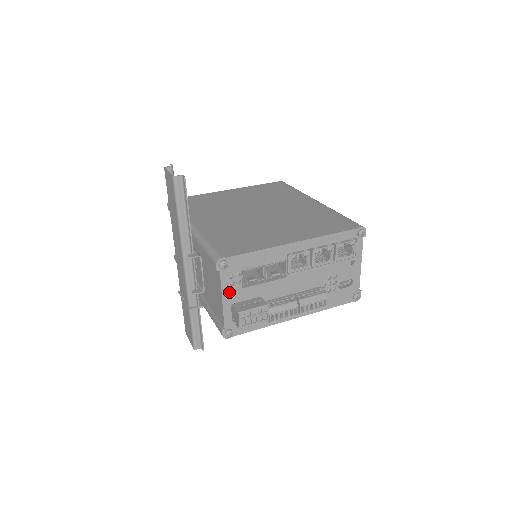
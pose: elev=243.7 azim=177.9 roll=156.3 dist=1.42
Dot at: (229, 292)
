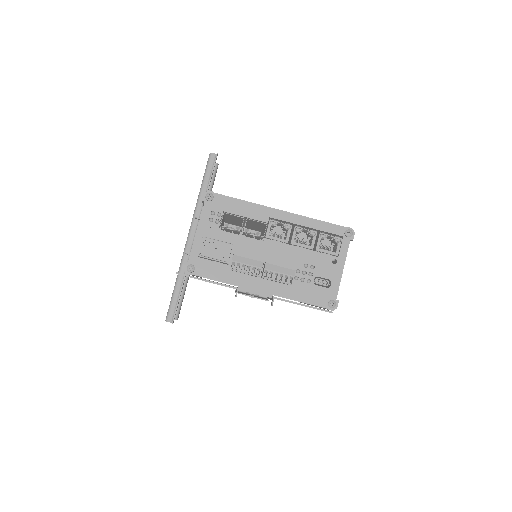
Dot at: (206, 227)
